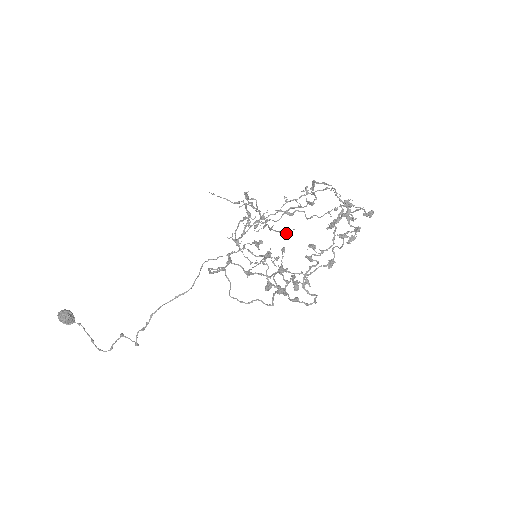
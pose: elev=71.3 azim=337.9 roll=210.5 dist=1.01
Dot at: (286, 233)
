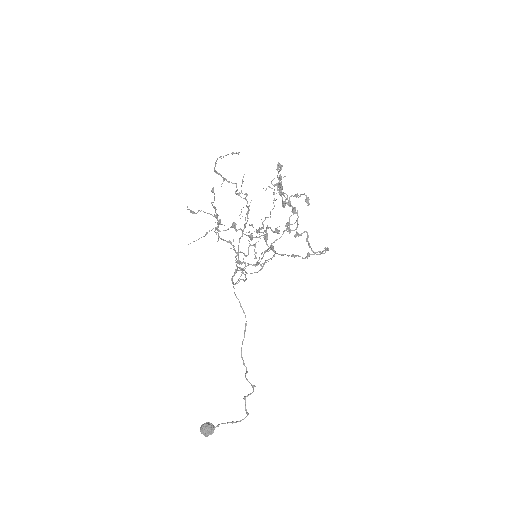
Dot at: (213, 192)
